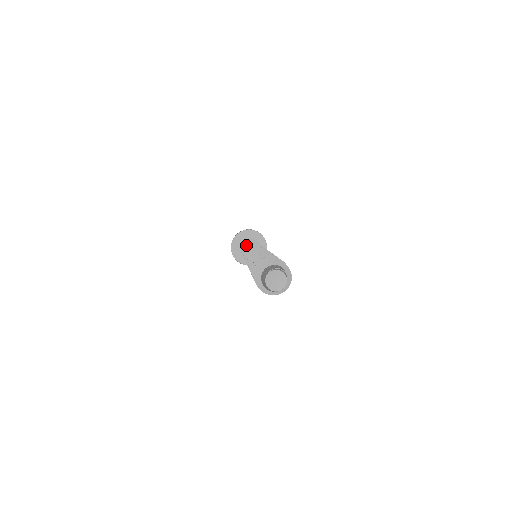
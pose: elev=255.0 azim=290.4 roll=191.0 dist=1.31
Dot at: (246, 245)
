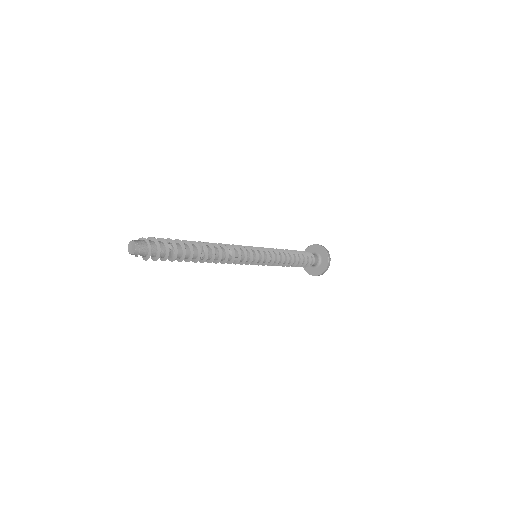
Dot at: occluded
